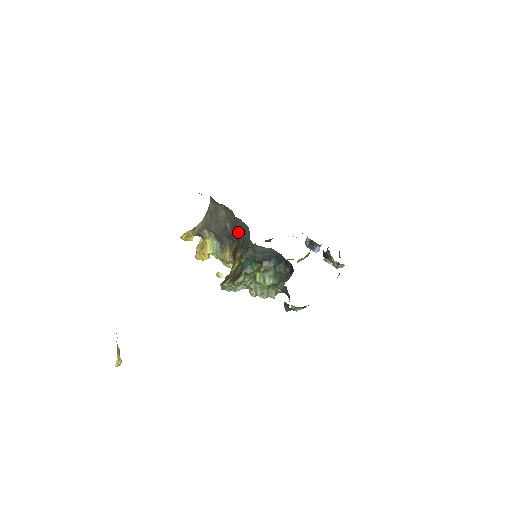
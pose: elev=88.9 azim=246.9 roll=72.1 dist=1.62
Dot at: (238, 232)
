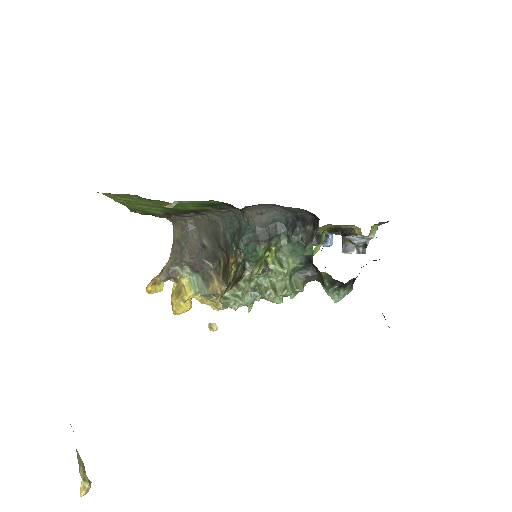
Dot at: (221, 237)
